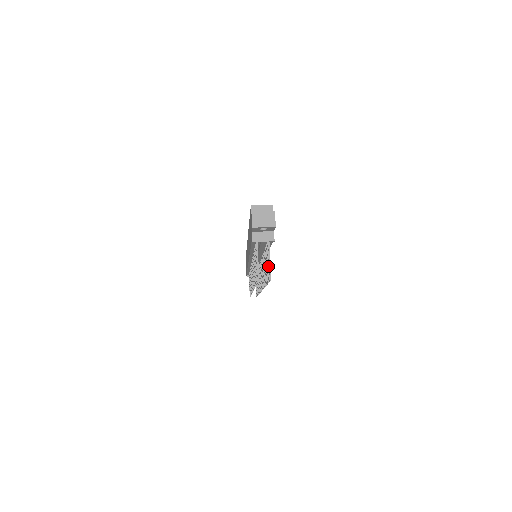
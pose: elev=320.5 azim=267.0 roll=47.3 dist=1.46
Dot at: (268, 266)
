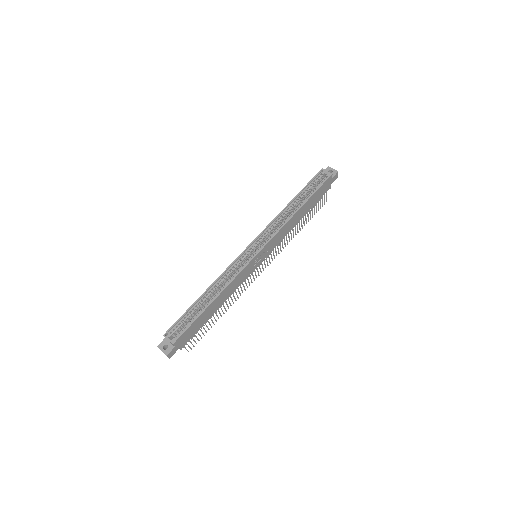
Dot at: (191, 343)
